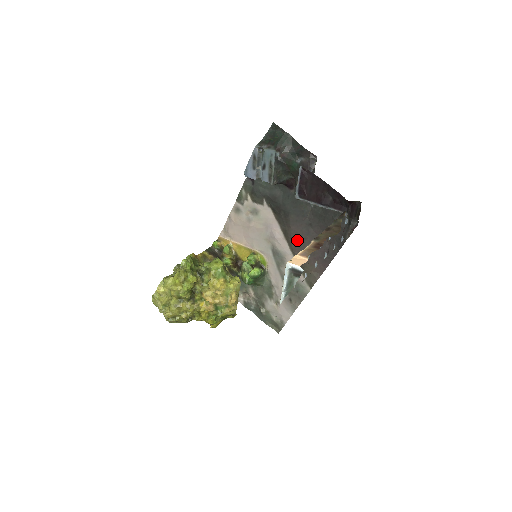
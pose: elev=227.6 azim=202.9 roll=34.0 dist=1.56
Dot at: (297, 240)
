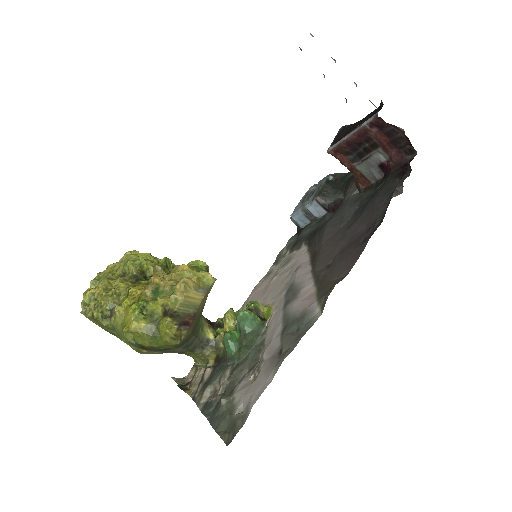
Dot at: (325, 254)
